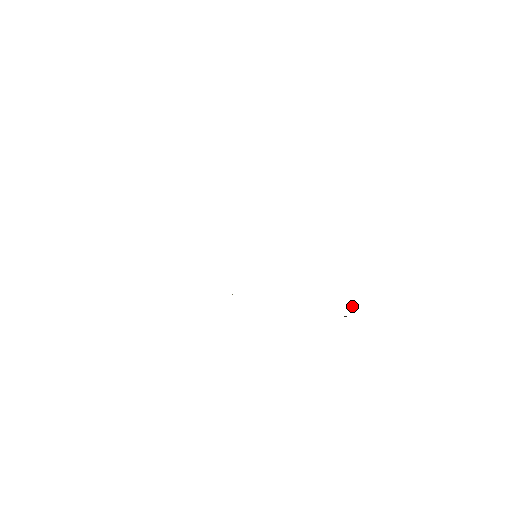
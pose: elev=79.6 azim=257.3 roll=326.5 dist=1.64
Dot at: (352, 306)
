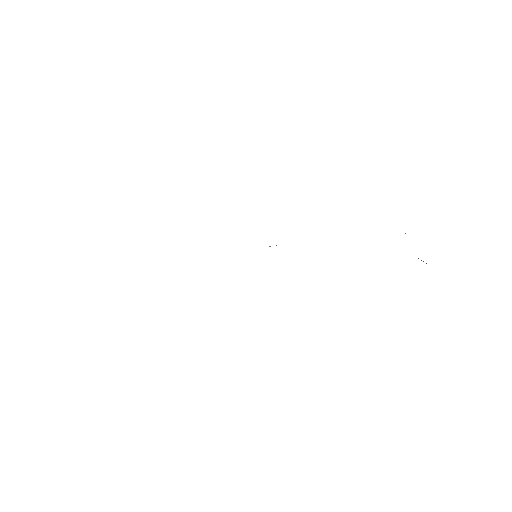
Dot at: occluded
